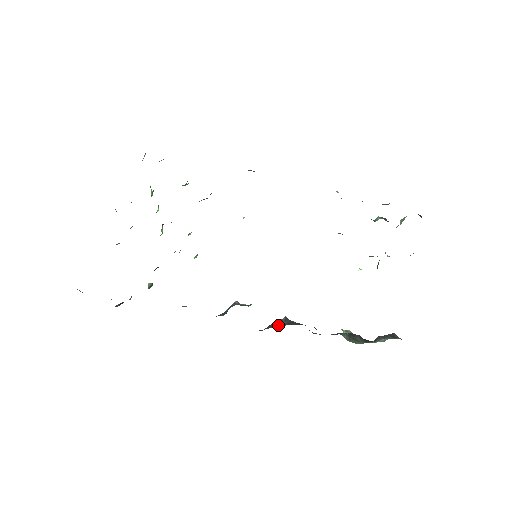
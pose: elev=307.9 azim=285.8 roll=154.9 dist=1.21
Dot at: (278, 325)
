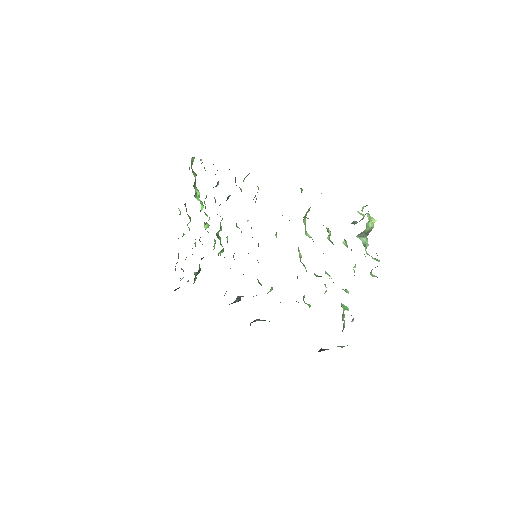
Dot at: occluded
